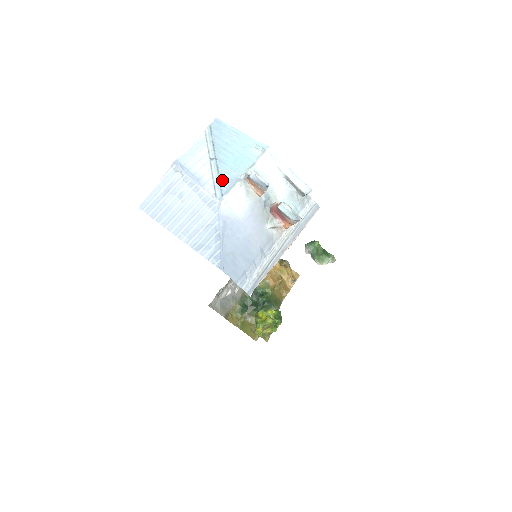
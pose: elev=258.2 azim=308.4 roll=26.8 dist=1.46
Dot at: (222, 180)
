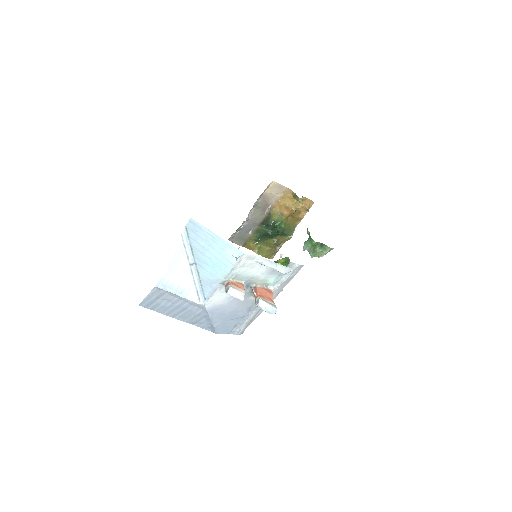
Dot at: (203, 285)
